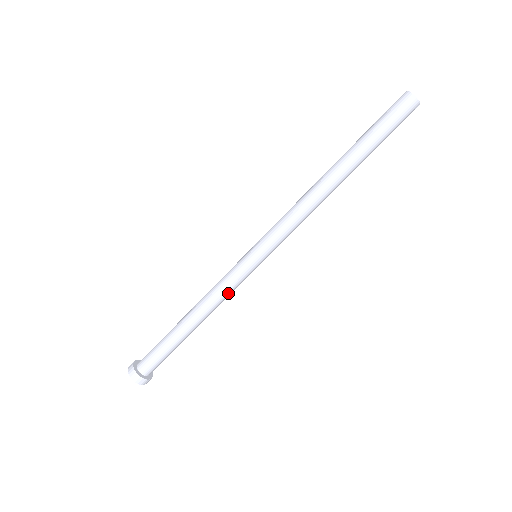
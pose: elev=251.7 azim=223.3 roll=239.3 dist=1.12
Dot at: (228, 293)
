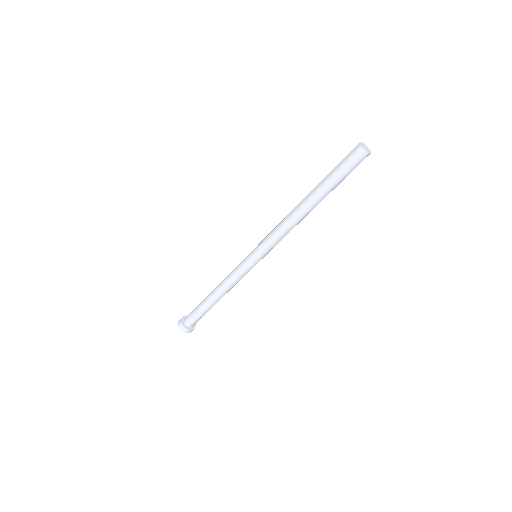
Dot at: (239, 280)
